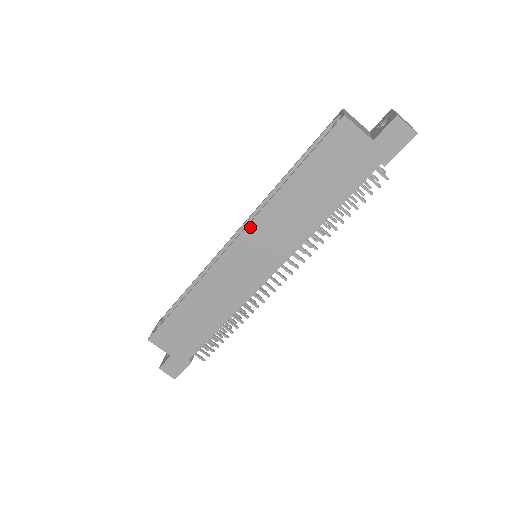
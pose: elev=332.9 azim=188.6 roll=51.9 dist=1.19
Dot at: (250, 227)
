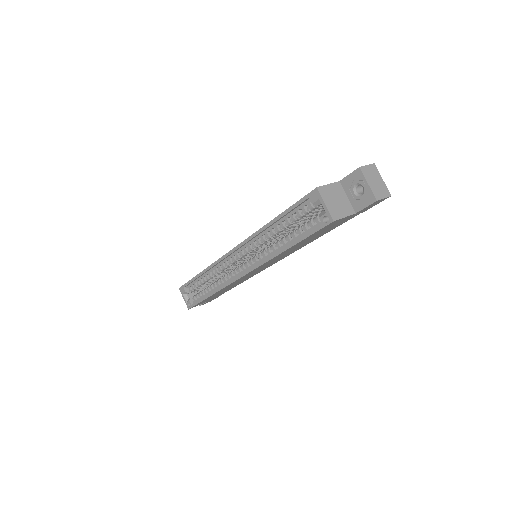
Dot at: (258, 267)
